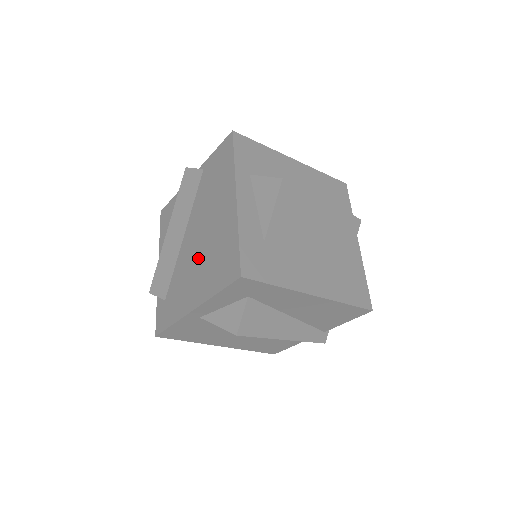
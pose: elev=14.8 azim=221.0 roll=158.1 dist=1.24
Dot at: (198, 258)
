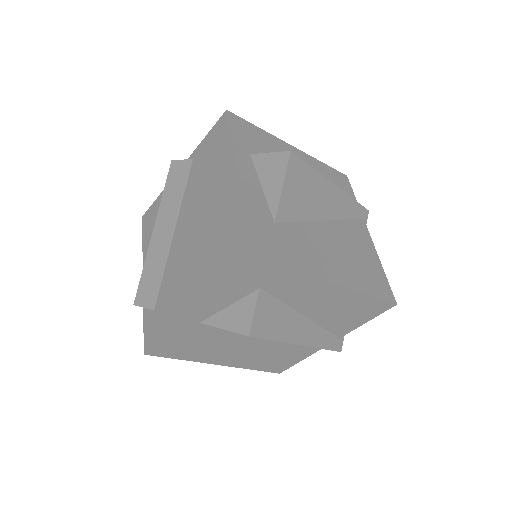
Dot at: (194, 252)
